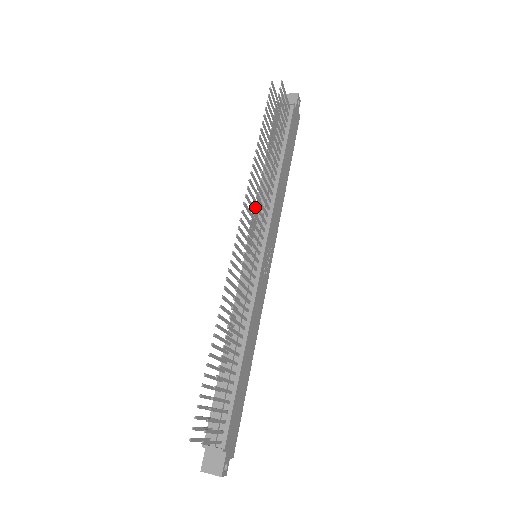
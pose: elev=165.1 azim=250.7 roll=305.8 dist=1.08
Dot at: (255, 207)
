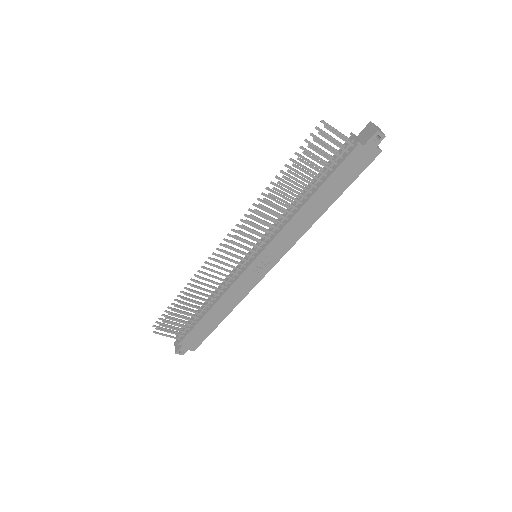
Dot at: (245, 227)
